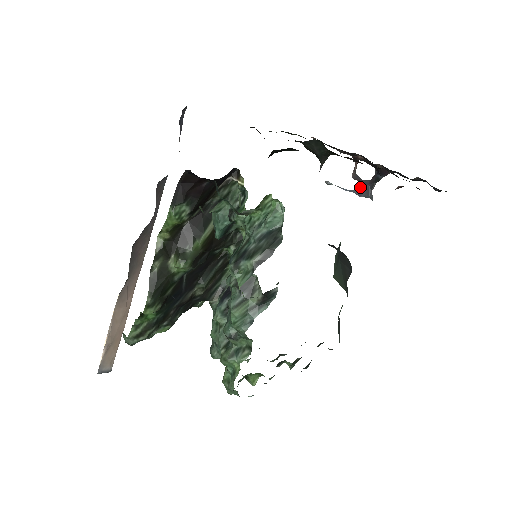
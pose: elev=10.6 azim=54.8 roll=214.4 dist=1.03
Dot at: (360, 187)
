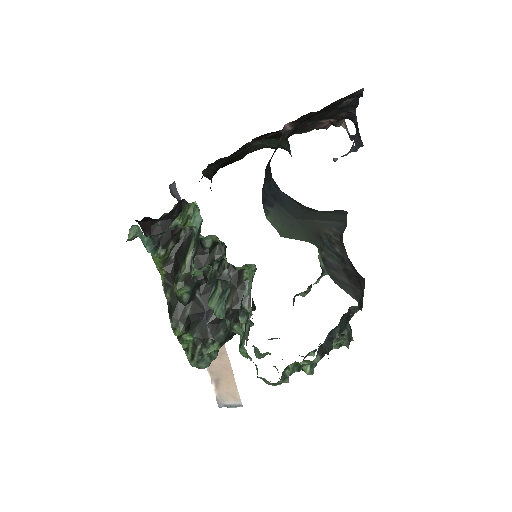
Dot at: (353, 143)
